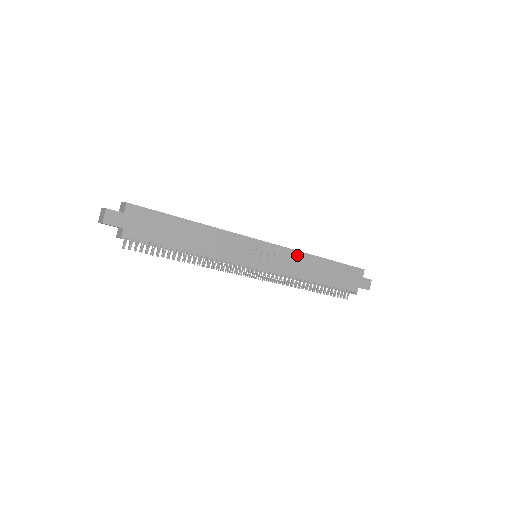
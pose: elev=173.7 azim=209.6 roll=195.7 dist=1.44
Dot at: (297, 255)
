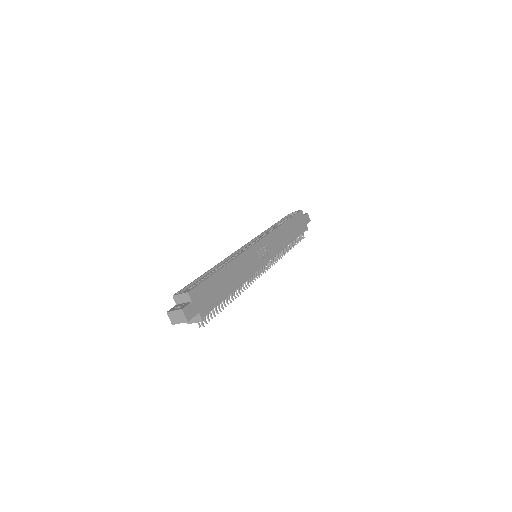
Dot at: (274, 234)
